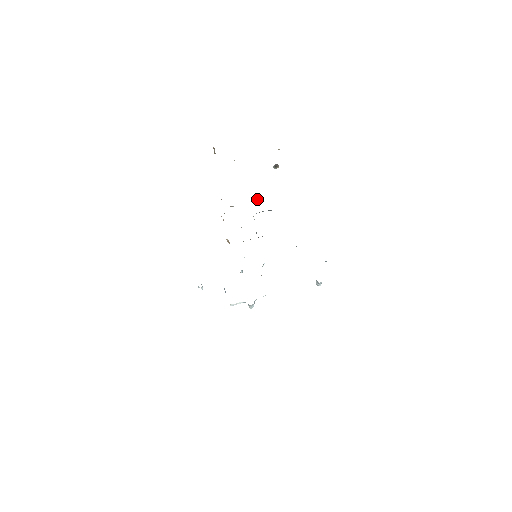
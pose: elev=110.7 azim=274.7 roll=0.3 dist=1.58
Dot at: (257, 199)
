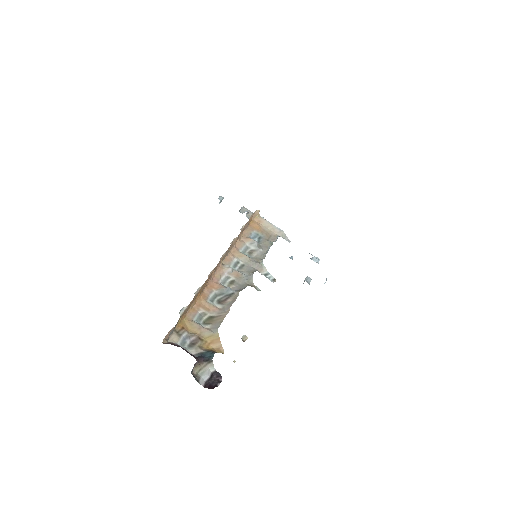
Dot at: (253, 284)
